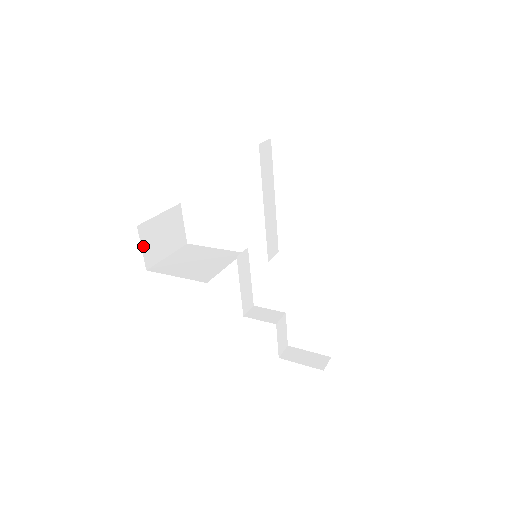
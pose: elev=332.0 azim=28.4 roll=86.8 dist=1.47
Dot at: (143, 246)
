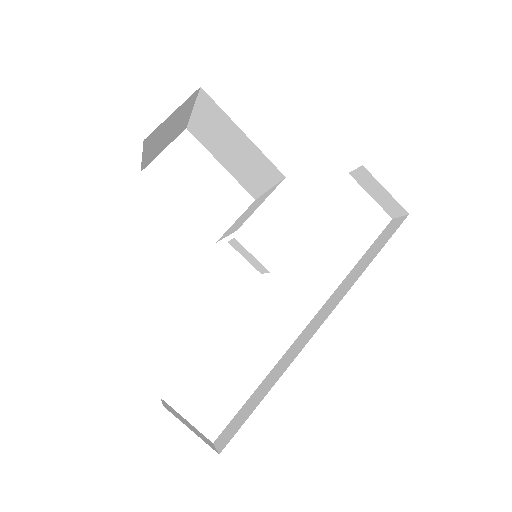
Dot at: (173, 112)
